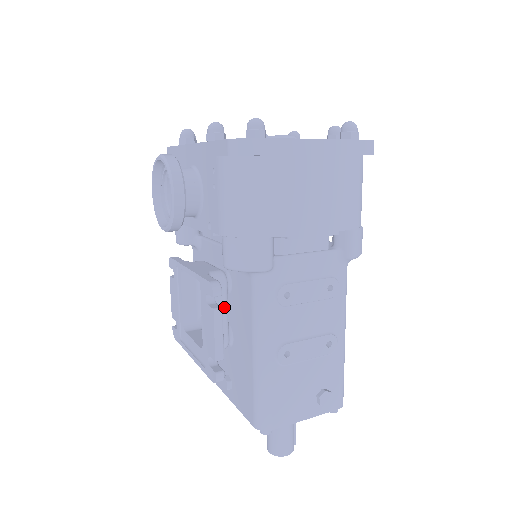
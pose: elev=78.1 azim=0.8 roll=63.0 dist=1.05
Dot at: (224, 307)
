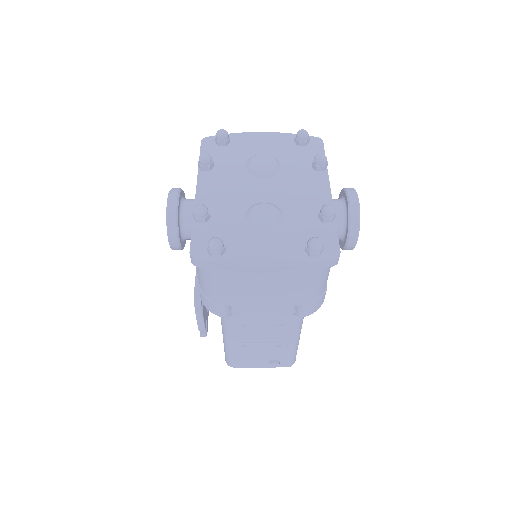
Dot at: occluded
